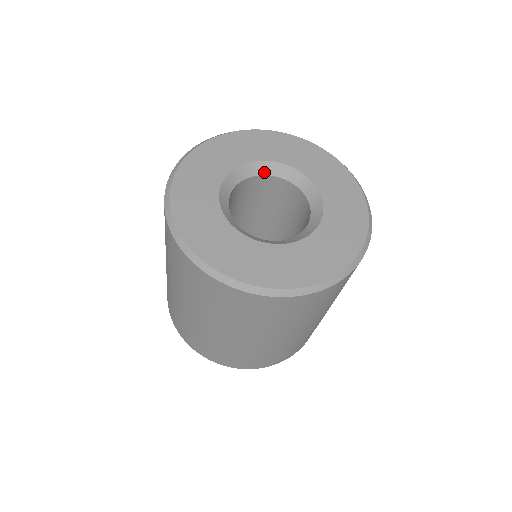
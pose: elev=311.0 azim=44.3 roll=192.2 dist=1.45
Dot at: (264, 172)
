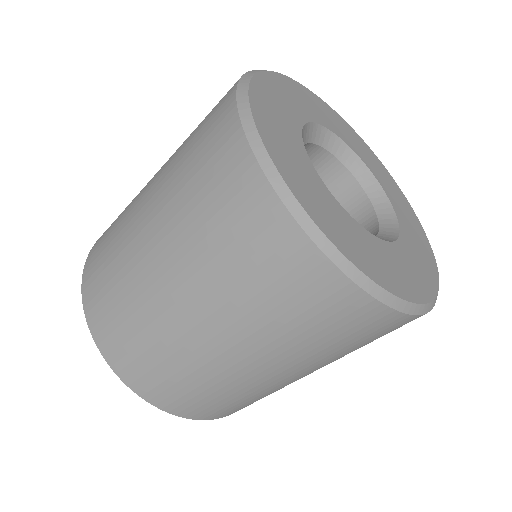
Dot at: (335, 151)
